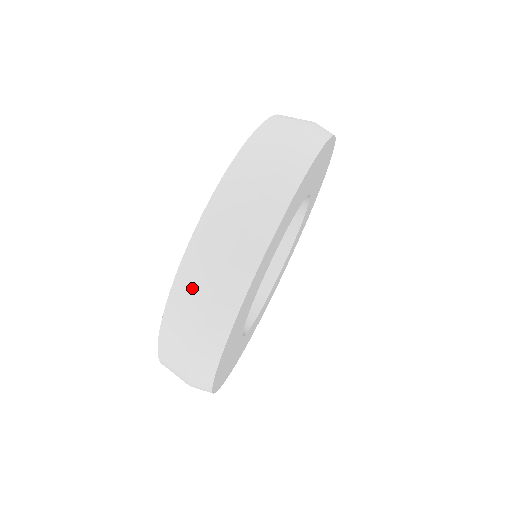
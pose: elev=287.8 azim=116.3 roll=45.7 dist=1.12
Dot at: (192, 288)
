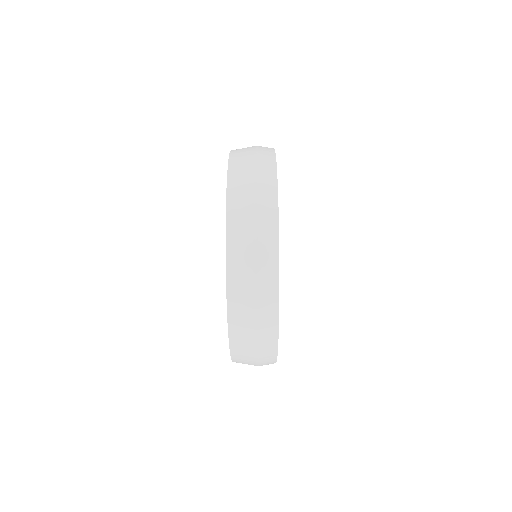
Dot at: (241, 275)
